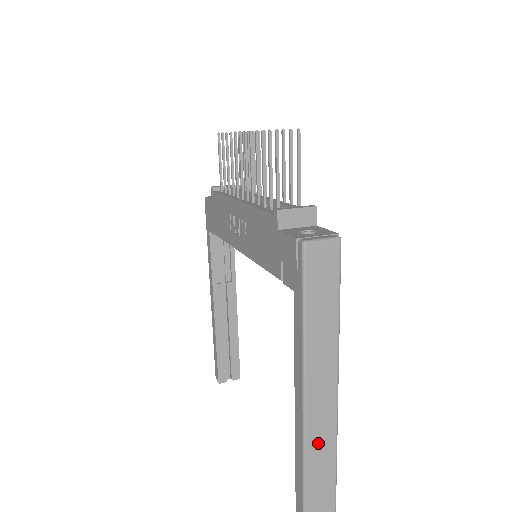
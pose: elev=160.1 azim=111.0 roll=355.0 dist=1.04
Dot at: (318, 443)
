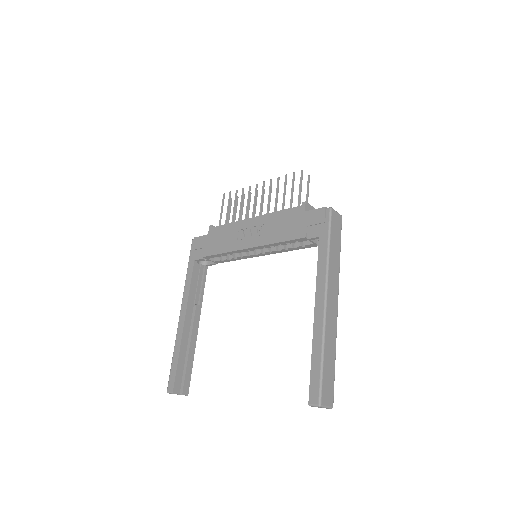
Dot at: (330, 333)
